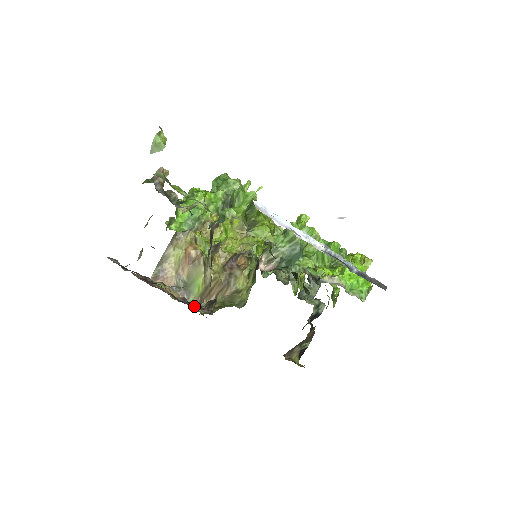
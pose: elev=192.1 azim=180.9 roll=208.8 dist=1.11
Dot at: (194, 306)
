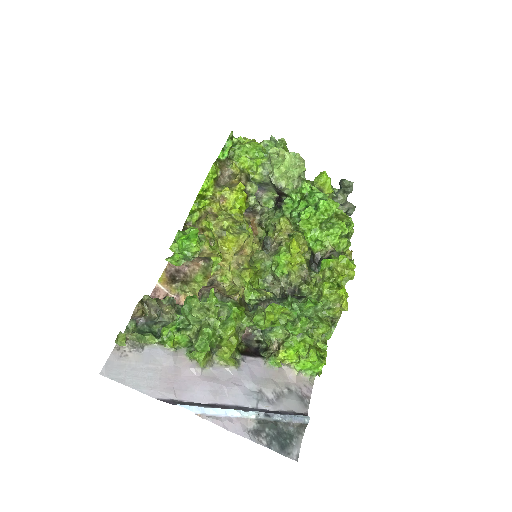
Dot at: occluded
